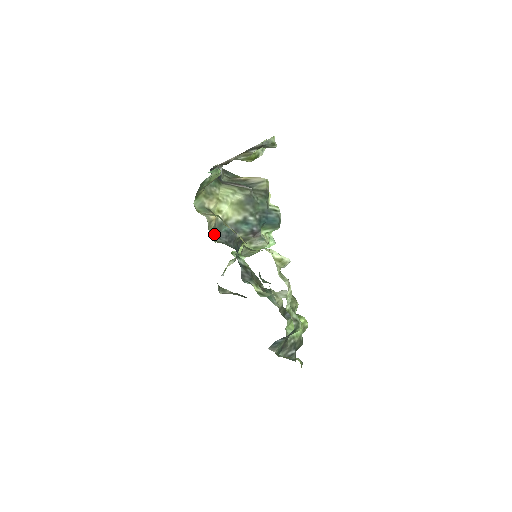
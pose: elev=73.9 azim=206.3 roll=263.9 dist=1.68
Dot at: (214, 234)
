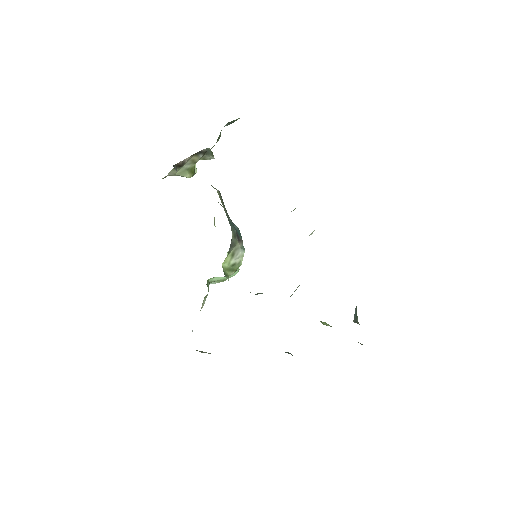
Dot at: occluded
